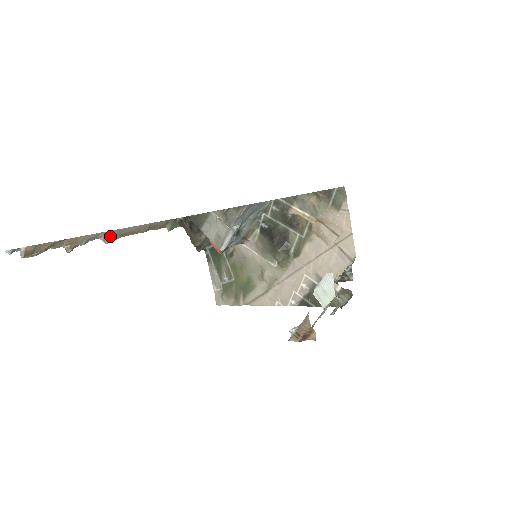
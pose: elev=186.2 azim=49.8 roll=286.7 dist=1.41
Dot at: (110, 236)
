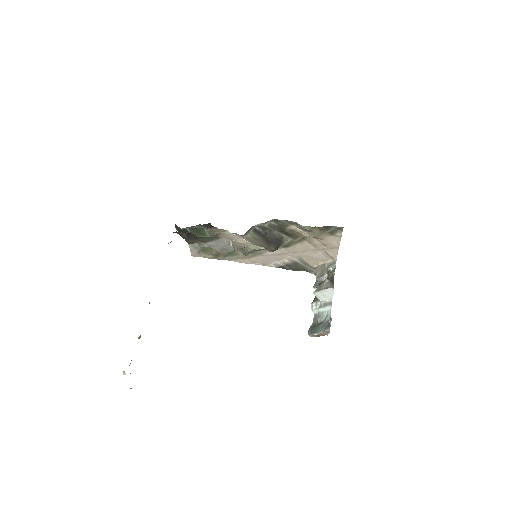
Dot at: occluded
